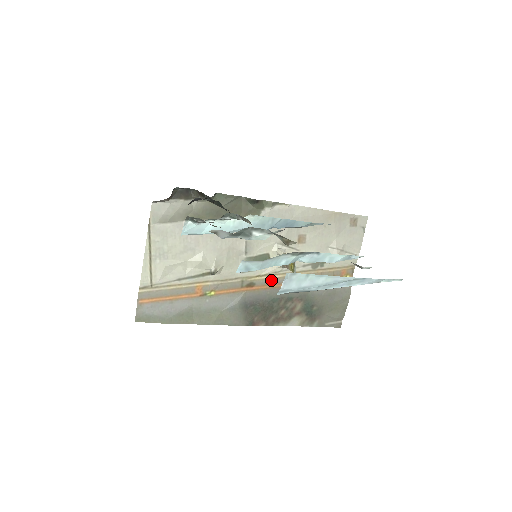
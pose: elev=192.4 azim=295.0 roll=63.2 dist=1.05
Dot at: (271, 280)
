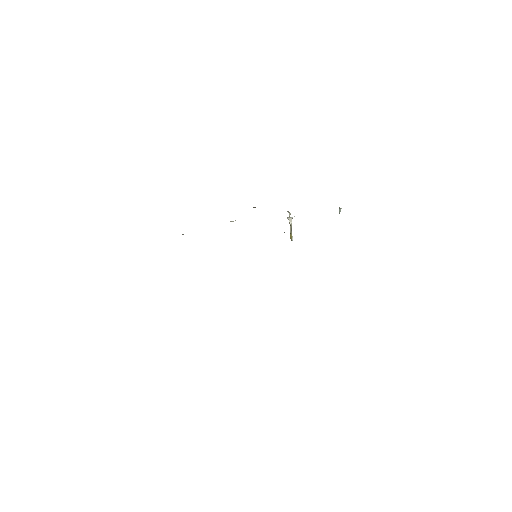
Dot at: occluded
